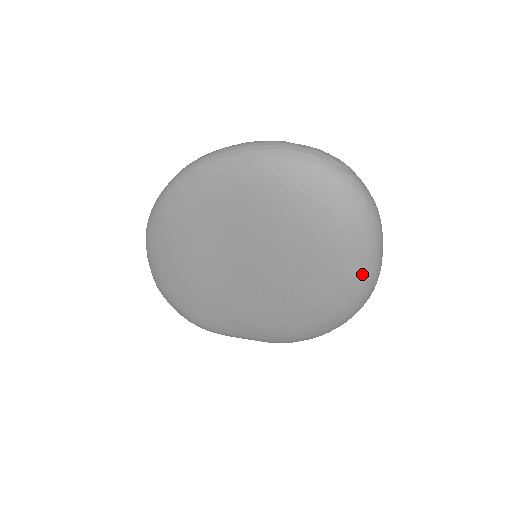
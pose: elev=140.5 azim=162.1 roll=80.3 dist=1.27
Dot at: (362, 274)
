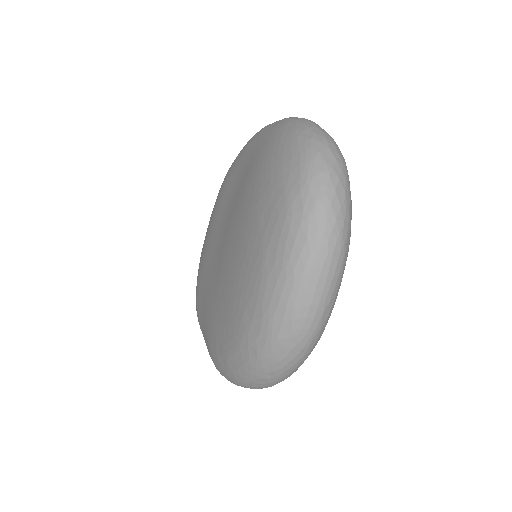
Dot at: (274, 296)
